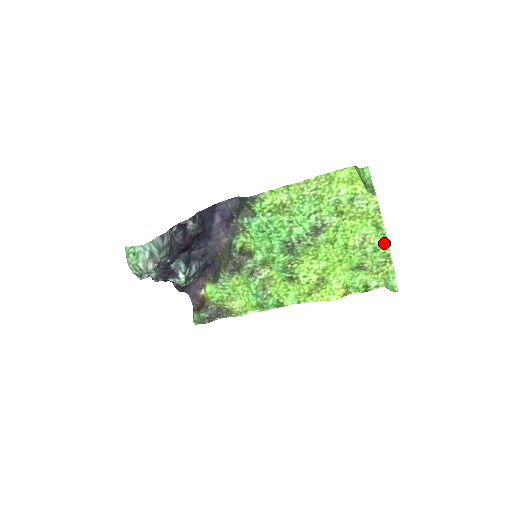
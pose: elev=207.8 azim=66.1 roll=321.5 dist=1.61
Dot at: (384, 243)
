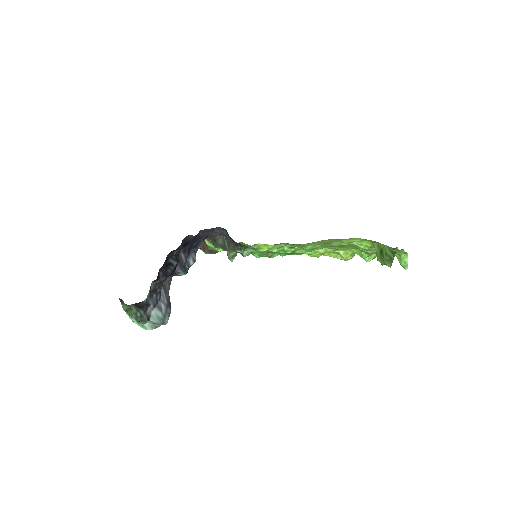
Dot at: (400, 252)
